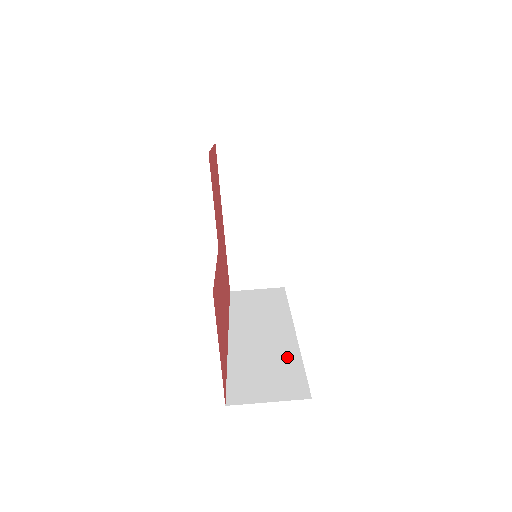
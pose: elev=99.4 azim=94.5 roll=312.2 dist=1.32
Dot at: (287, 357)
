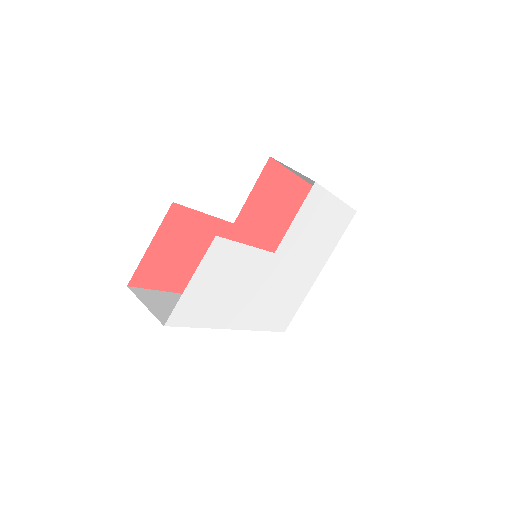
Dot at: occluded
